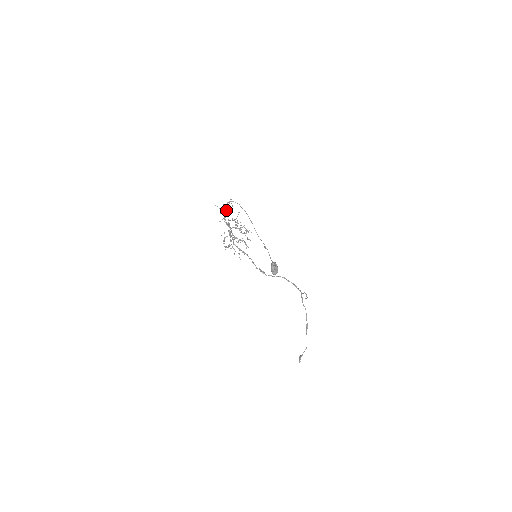
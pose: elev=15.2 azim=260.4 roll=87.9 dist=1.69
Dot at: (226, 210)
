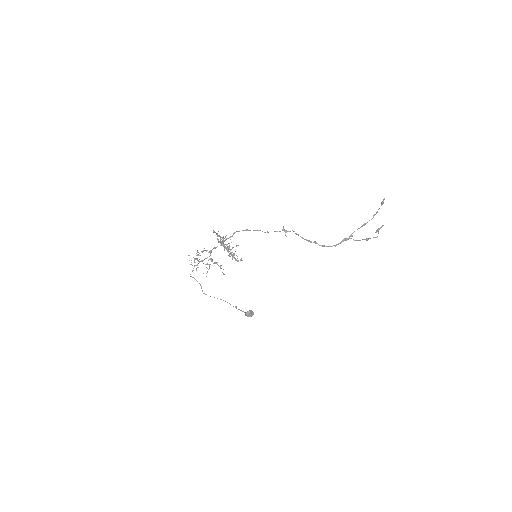
Dot at: occluded
